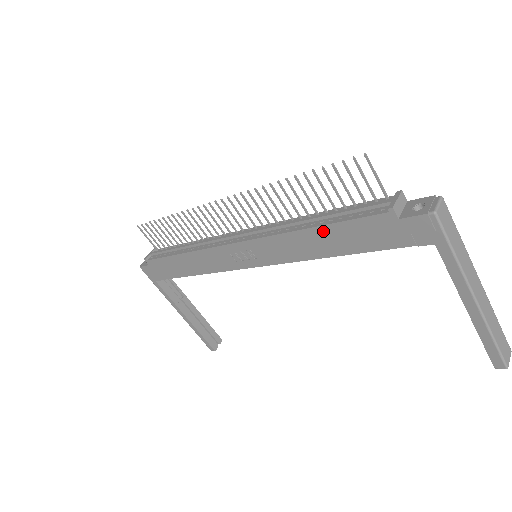
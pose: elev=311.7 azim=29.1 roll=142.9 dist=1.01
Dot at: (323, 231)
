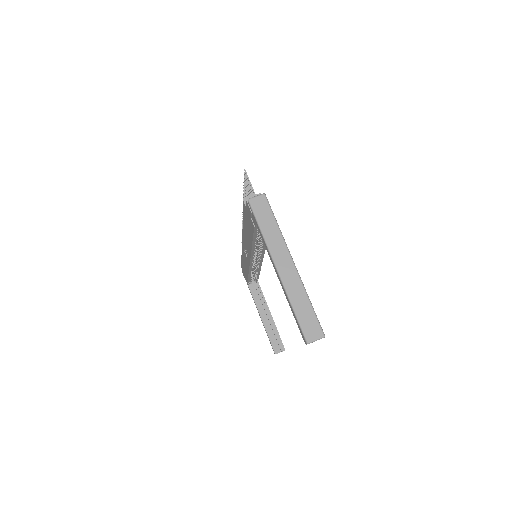
Dot at: (244, 224)
